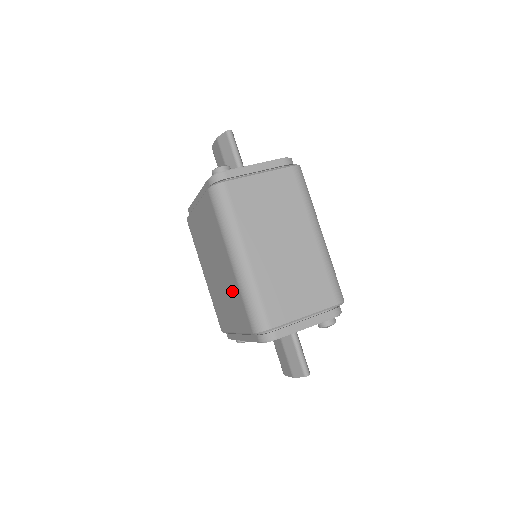
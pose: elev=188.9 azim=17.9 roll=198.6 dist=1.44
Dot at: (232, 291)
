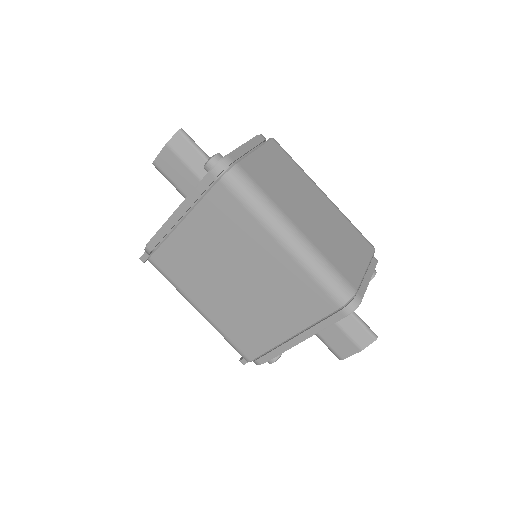
Dot at: (285, 284)
